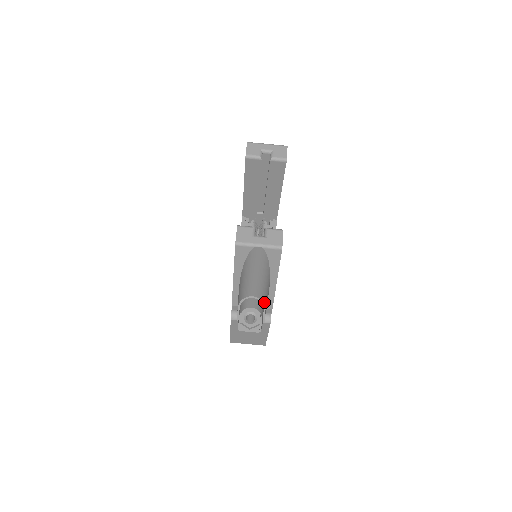
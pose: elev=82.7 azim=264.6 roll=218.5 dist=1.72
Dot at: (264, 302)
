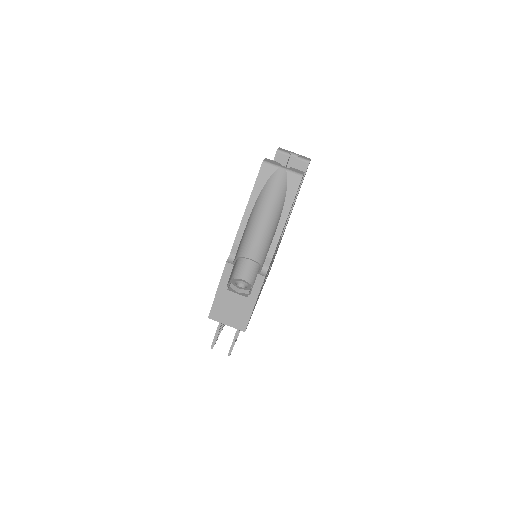
Dot at: (262, 263)
